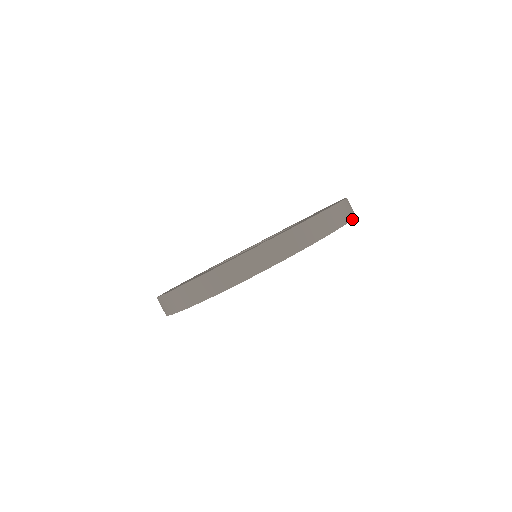
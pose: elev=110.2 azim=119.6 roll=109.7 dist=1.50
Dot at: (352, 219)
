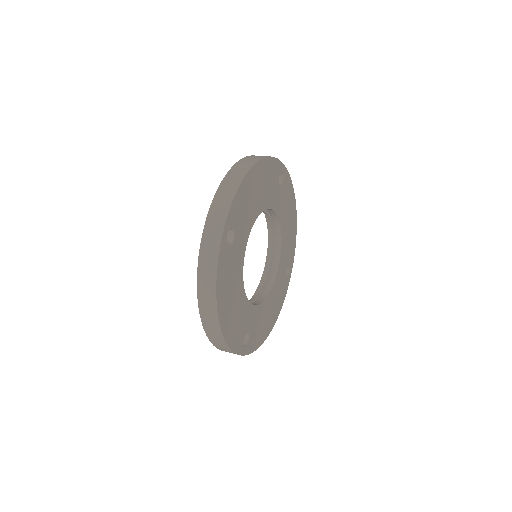
Dot at: (258, 161)
